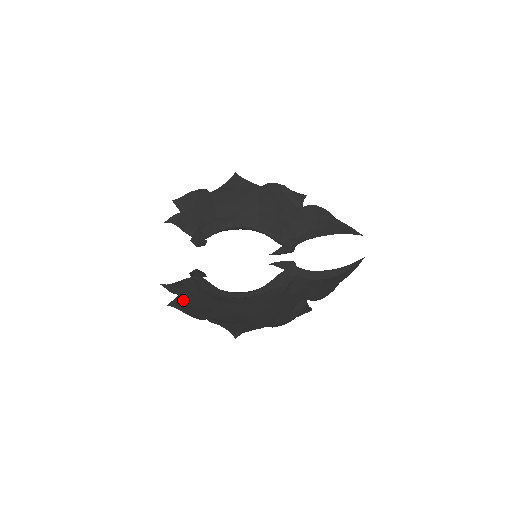
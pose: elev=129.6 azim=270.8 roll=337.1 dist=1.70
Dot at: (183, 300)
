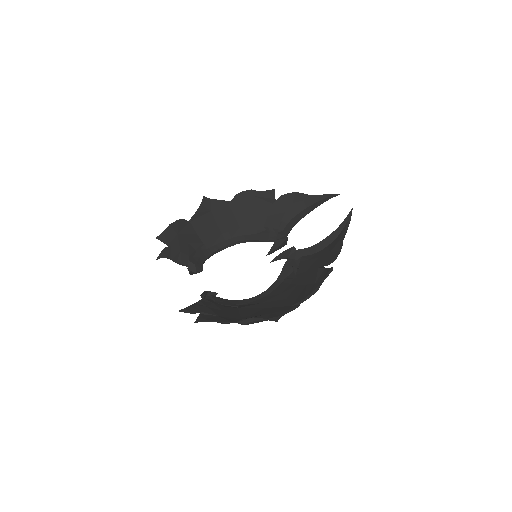
Dot at: (207, 315)
